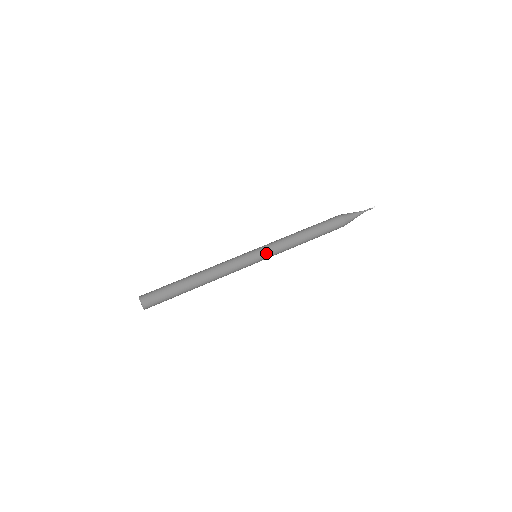
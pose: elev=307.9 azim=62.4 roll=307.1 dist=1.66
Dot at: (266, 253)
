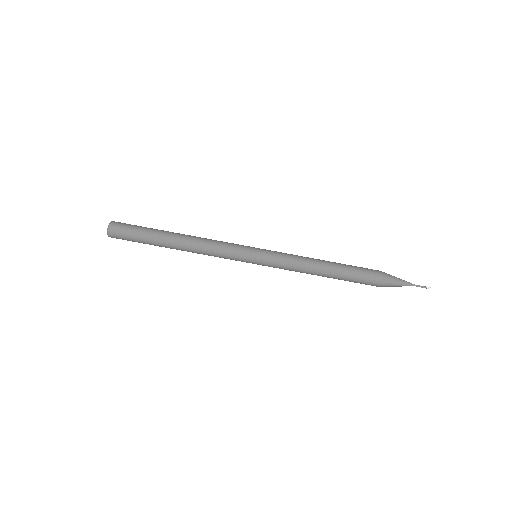
Dot at: (267, 257)
